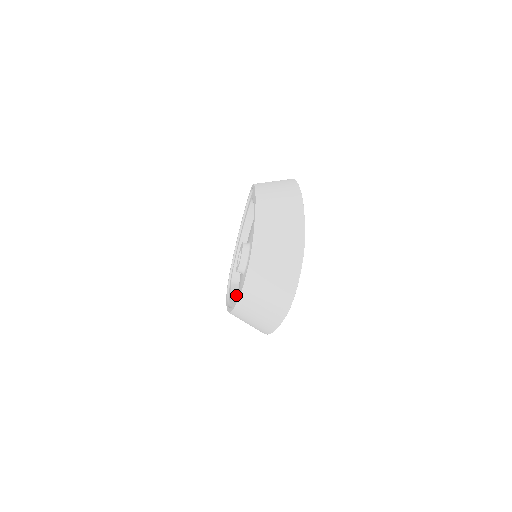
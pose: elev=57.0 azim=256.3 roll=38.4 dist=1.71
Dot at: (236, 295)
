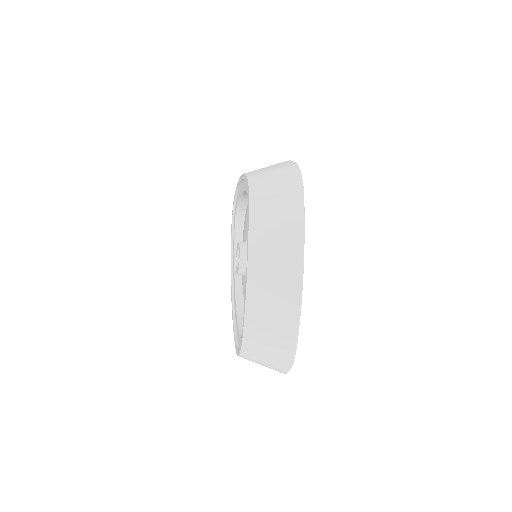
Dot at: occluded
